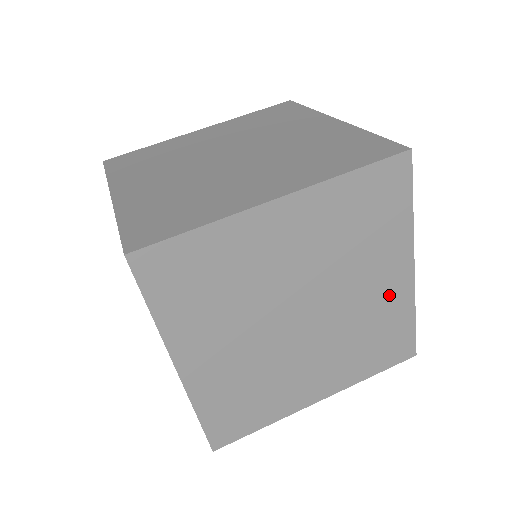
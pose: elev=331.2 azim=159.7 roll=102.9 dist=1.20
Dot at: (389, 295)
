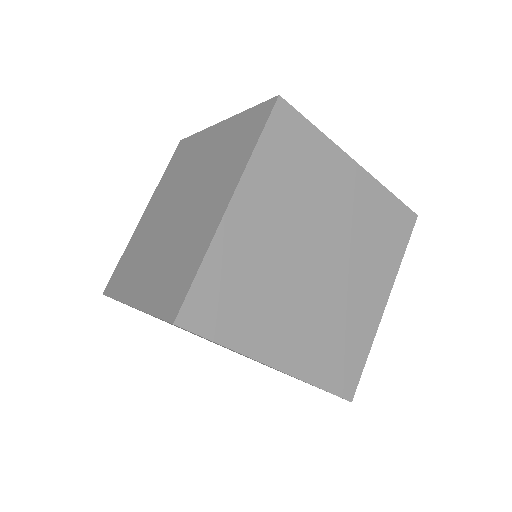
Dot at: occluded
